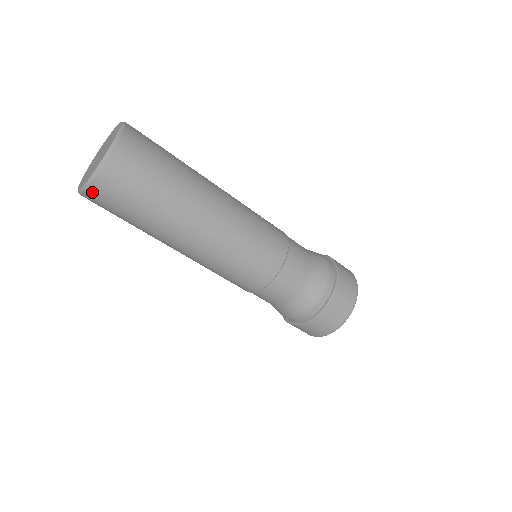
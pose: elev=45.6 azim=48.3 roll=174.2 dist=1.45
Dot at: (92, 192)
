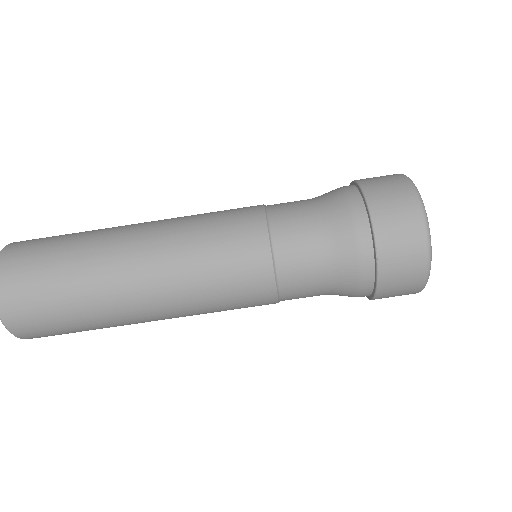
Dot at: (1, 274)
